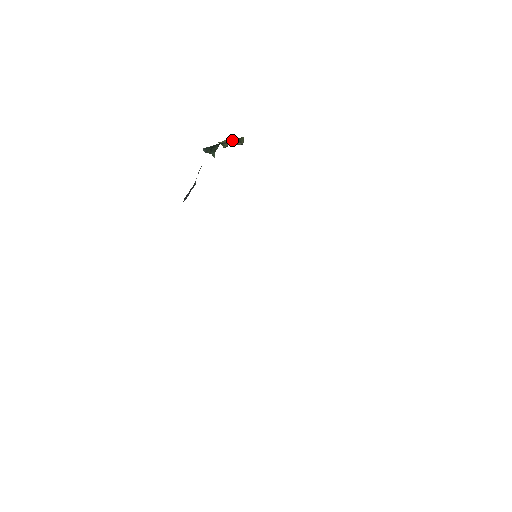
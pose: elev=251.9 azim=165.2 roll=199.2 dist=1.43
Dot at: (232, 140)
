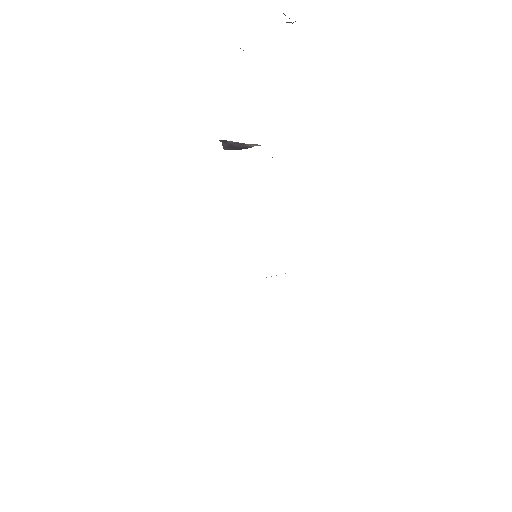
Dot at: occluded
